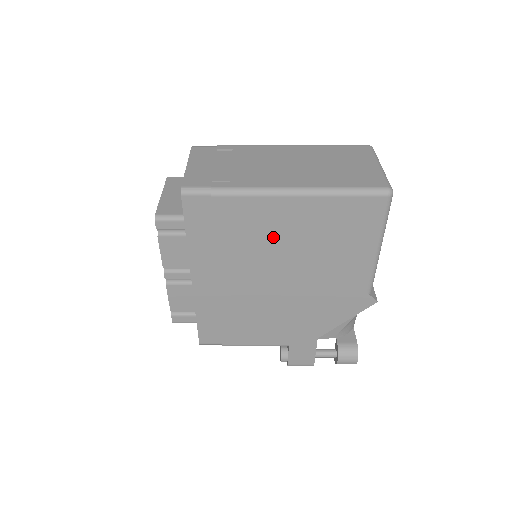
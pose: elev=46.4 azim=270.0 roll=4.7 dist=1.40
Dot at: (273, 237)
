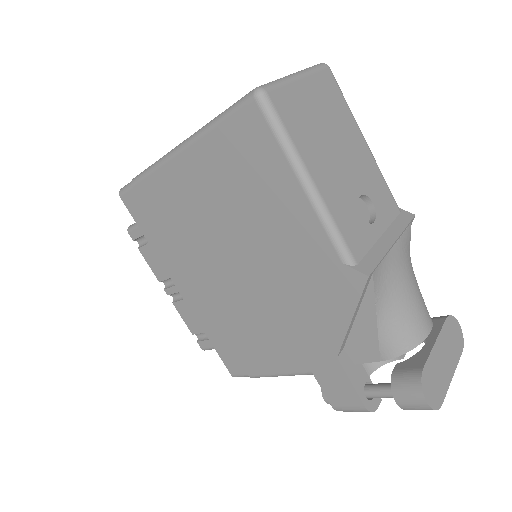
Dot at: (197, 213)
